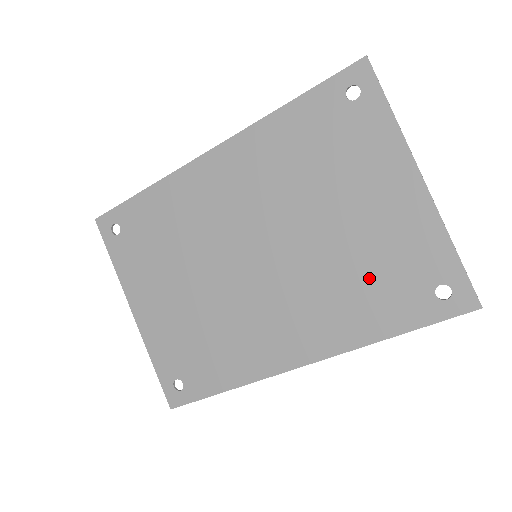
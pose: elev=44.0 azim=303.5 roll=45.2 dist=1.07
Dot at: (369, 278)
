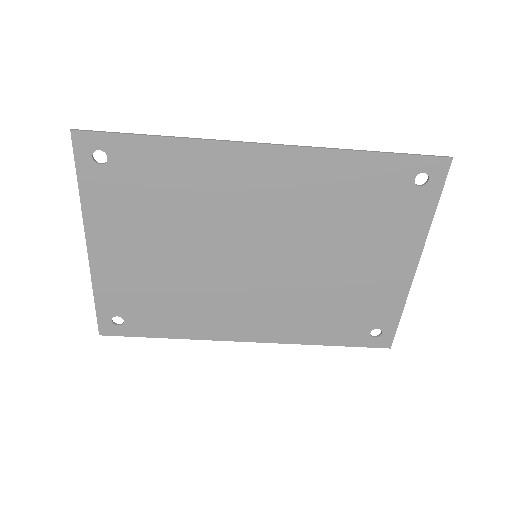
Dot at: (336, 308)
